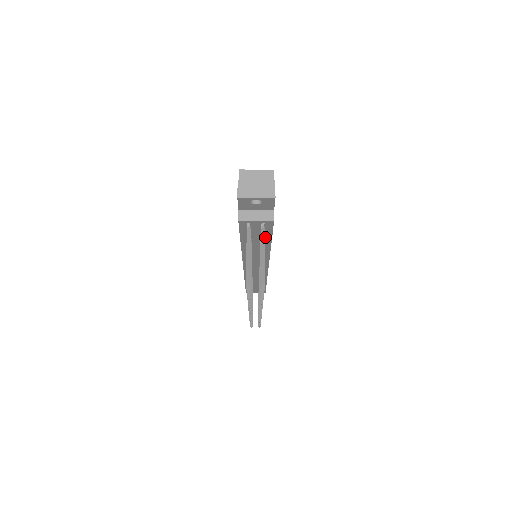
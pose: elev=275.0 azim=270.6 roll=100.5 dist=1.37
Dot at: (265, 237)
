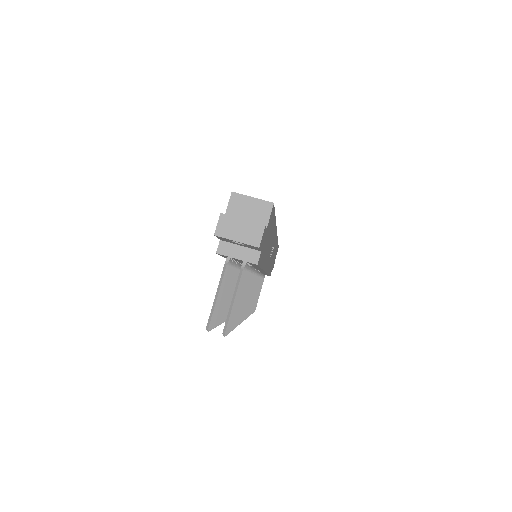
Dot at: (253, 265)
